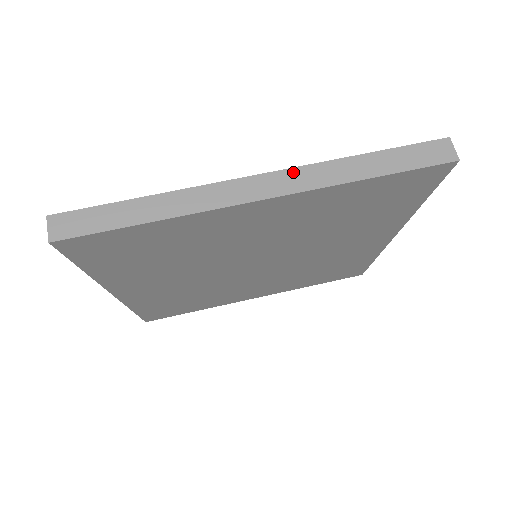
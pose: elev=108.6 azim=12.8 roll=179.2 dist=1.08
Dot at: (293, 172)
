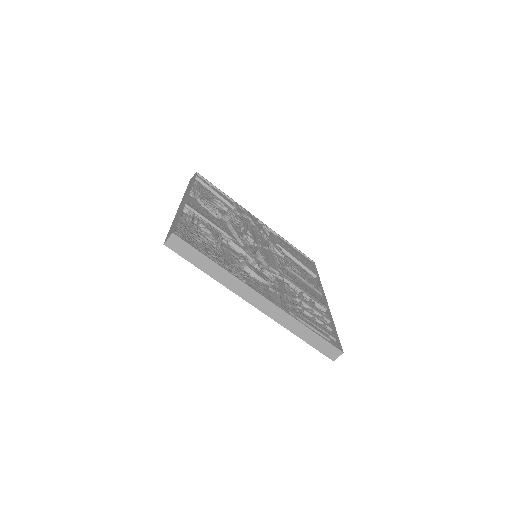
Dot at: (278, 309)
